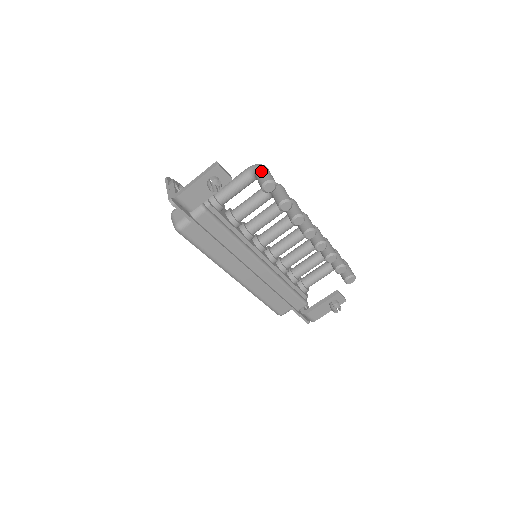
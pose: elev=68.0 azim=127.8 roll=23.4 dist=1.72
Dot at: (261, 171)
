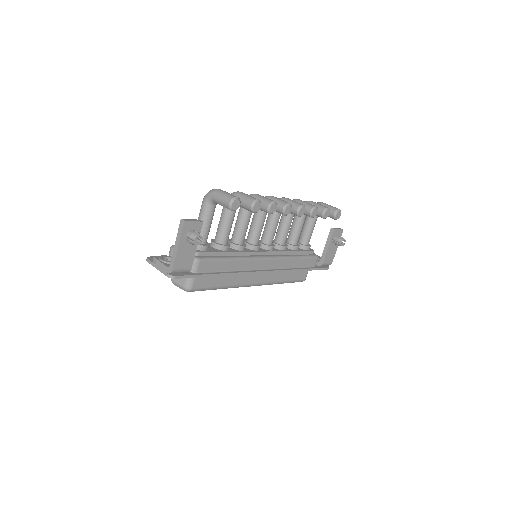
Dot at: (218, 196)
